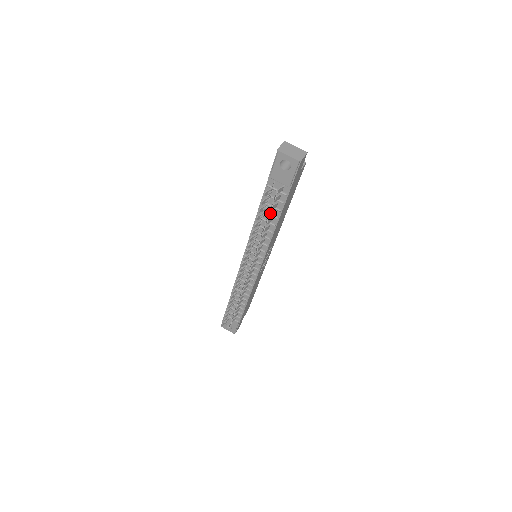
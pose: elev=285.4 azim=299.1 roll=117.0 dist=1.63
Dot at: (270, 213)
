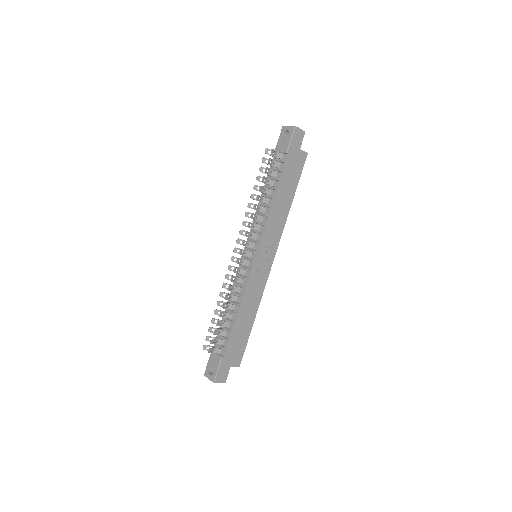
Dot at: (267, 167)
